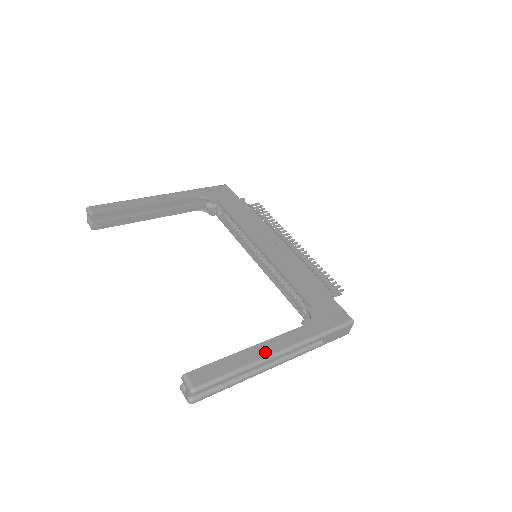
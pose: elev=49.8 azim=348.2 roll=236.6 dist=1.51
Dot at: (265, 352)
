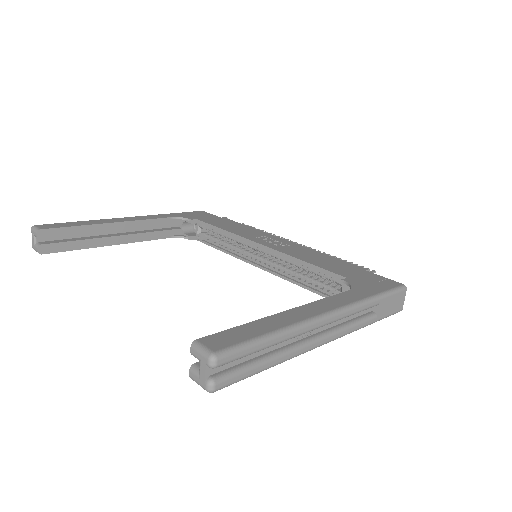
Dot at: (307, 314)
